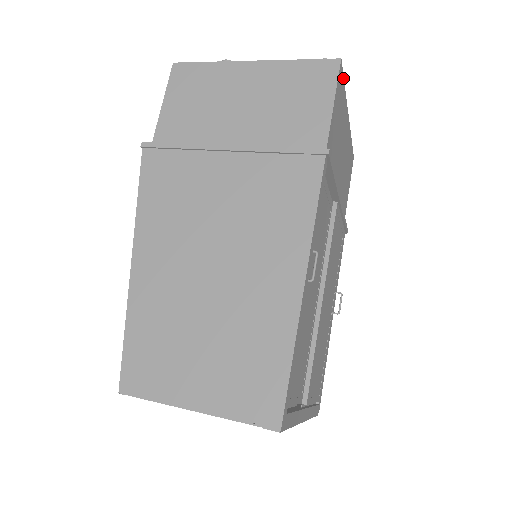
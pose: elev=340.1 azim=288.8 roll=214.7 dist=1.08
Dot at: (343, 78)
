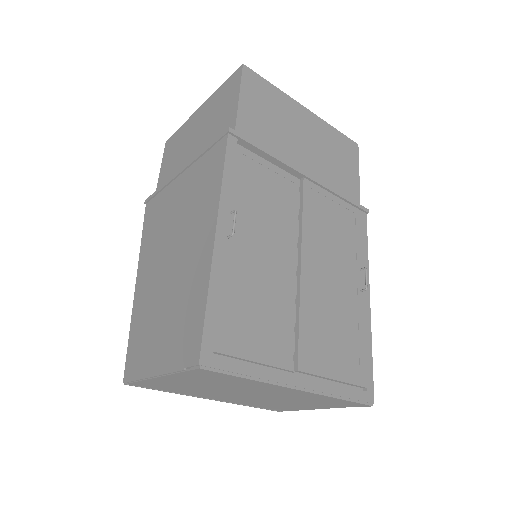
Dot at: (261, 78)
